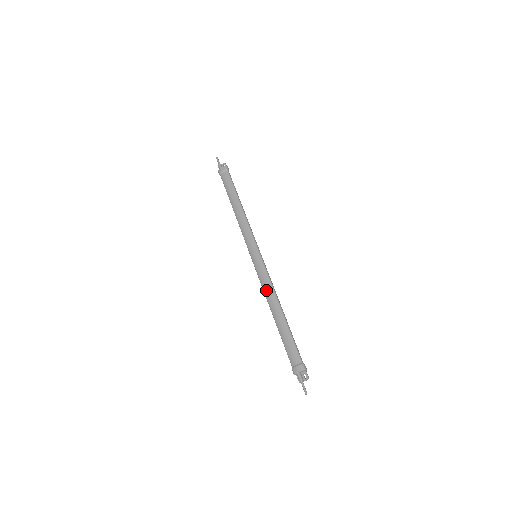
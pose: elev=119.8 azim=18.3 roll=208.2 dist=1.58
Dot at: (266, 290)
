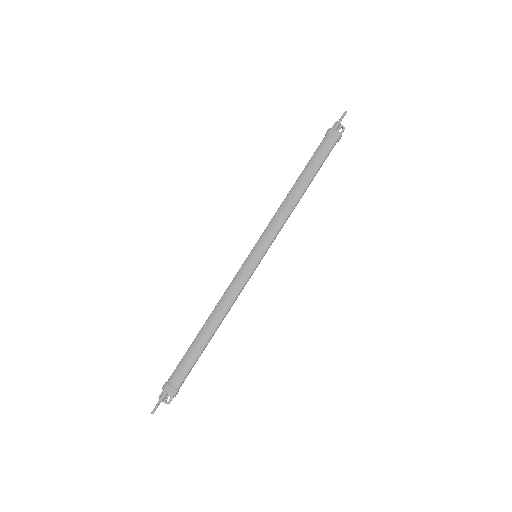
Dot at: (226, 297)
